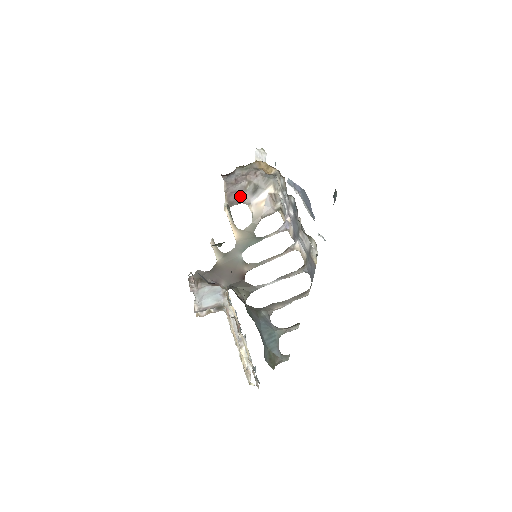
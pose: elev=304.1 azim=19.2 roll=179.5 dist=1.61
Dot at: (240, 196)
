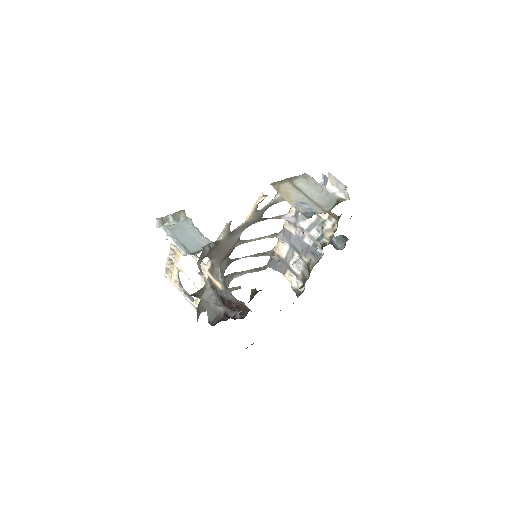
Dot at: (287, 190)
